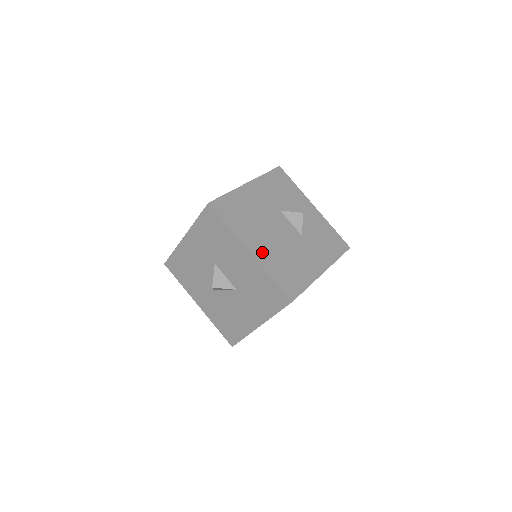
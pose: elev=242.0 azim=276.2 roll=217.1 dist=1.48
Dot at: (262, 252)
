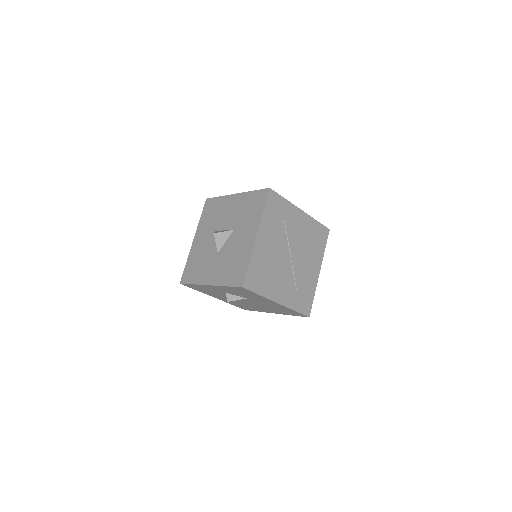
Dot at: occluded
